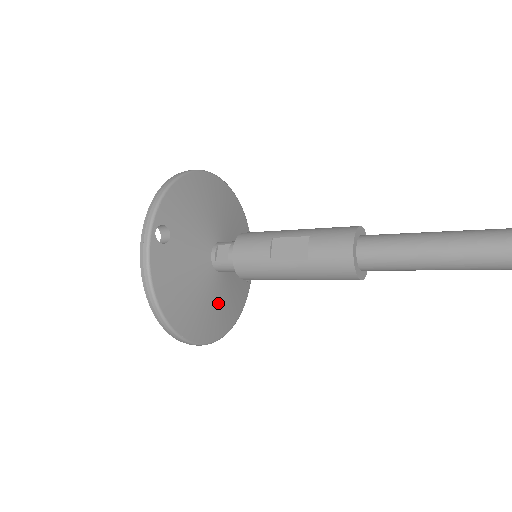
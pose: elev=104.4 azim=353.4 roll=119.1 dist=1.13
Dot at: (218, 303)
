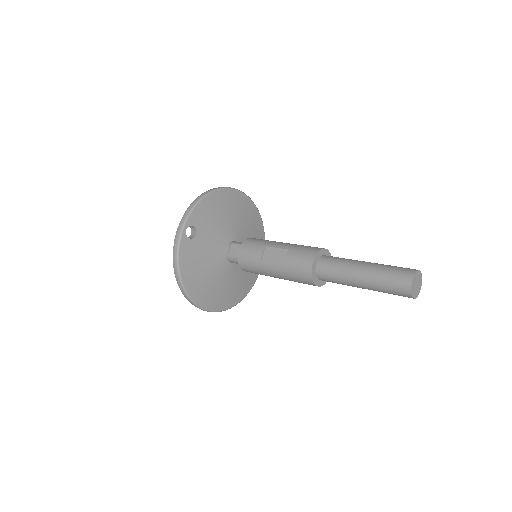
Dot at: (227, 284)
